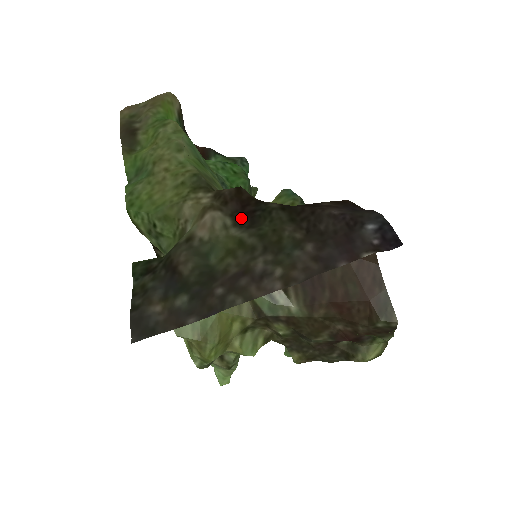
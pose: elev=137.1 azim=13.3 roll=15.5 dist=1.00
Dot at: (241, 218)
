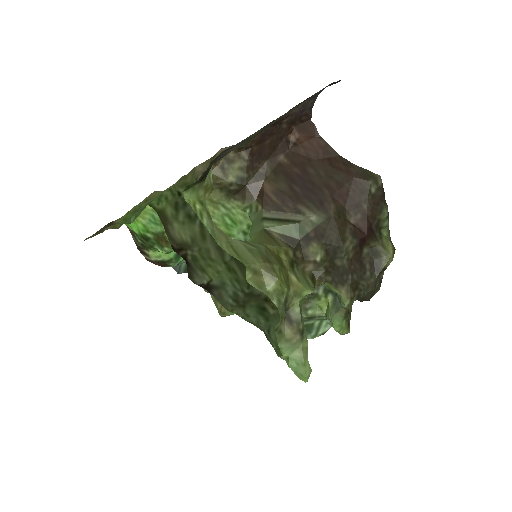
Dot at: occluded
